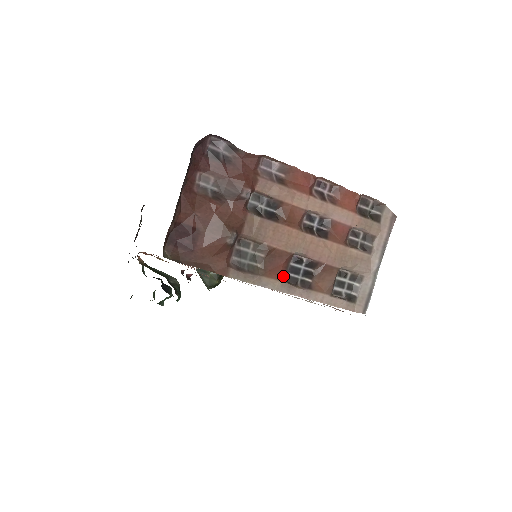
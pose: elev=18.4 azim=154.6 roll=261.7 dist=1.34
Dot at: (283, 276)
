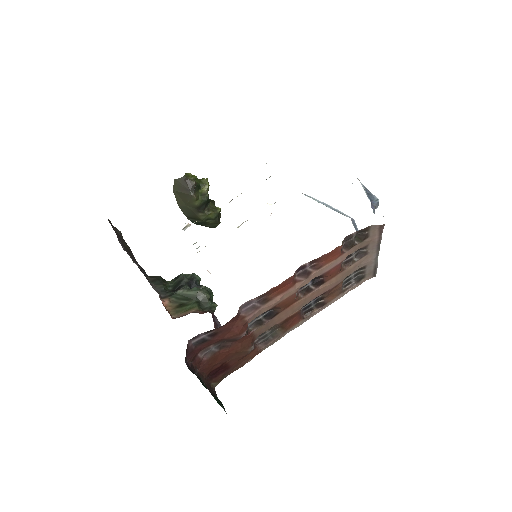
Dot at: (300, 318)
